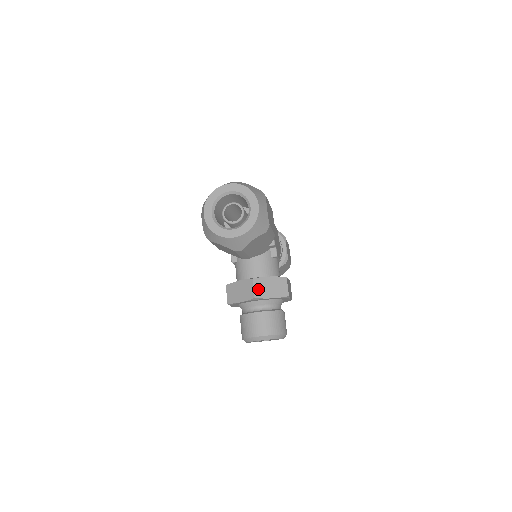
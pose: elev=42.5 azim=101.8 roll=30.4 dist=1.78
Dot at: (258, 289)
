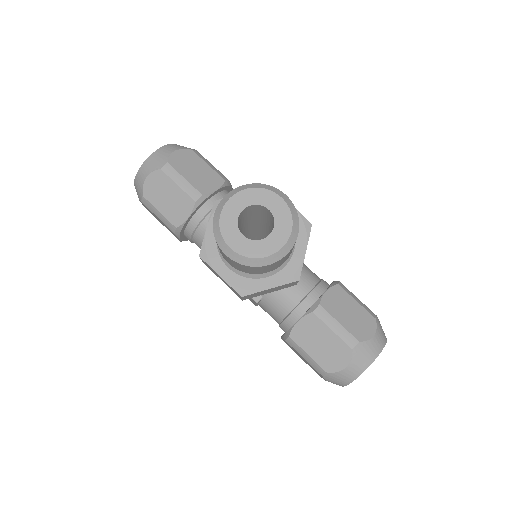
Dot at: occluded
